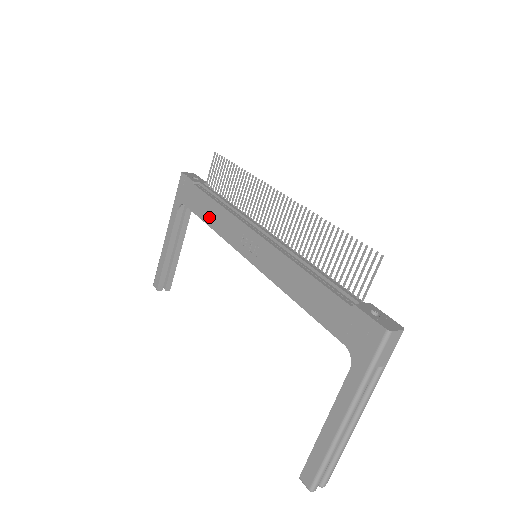
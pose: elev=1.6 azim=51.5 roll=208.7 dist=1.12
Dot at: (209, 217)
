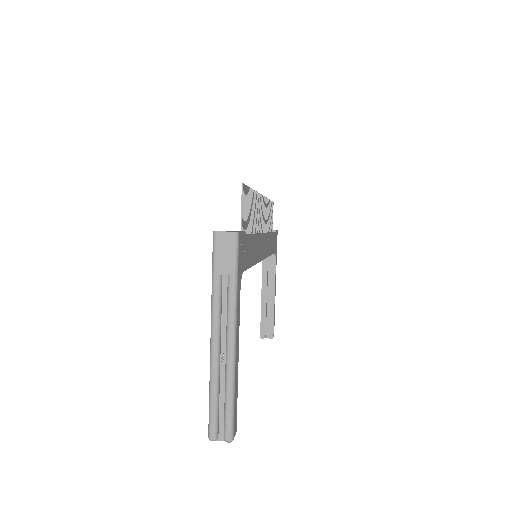
Dot at: occluded
